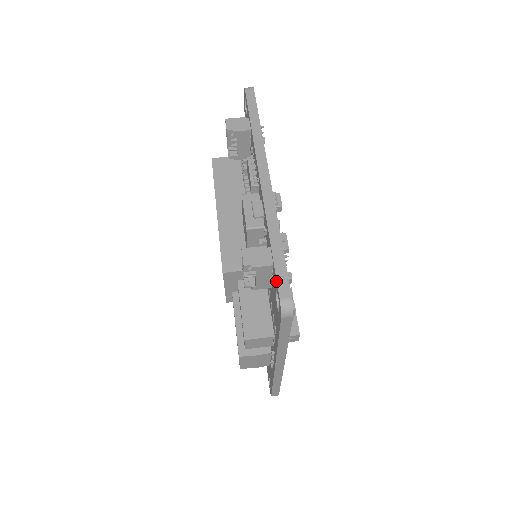
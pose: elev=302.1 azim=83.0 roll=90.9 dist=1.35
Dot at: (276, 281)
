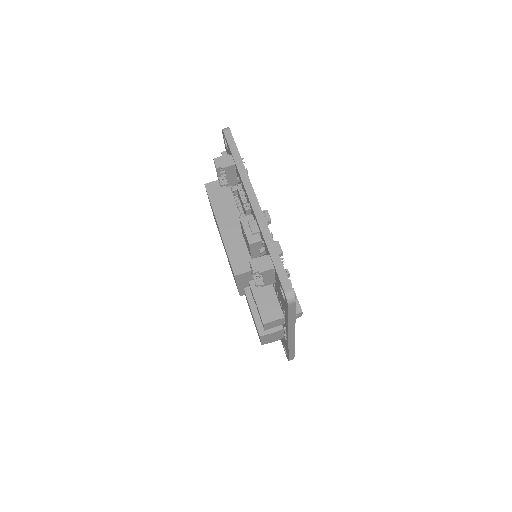
Dot at: (279, 280)
